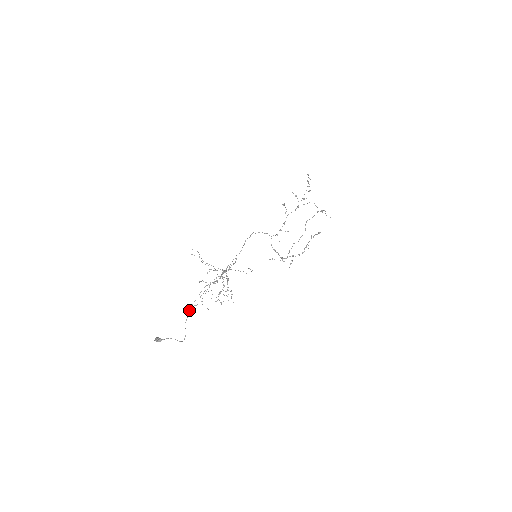
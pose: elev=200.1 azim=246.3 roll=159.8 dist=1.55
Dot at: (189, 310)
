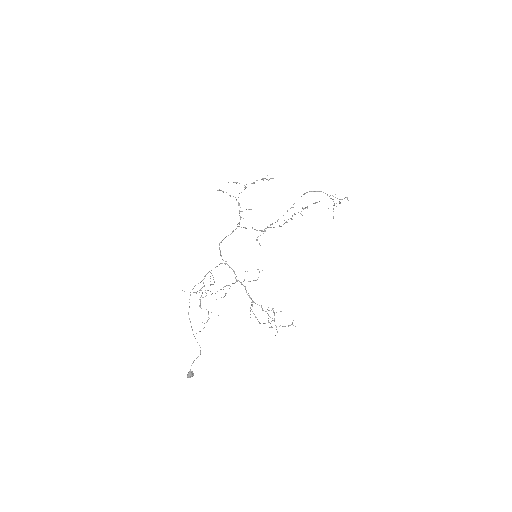
Dot at: occluded
